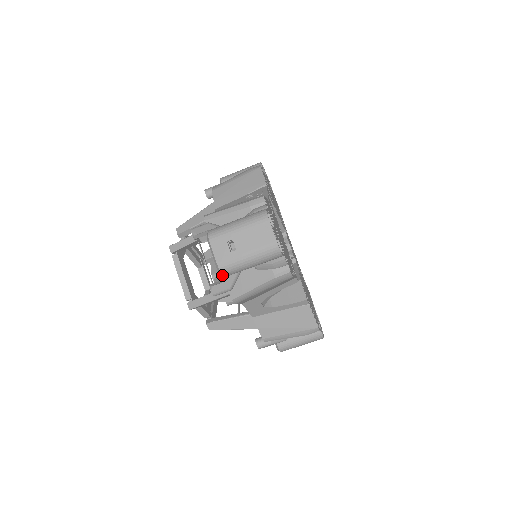
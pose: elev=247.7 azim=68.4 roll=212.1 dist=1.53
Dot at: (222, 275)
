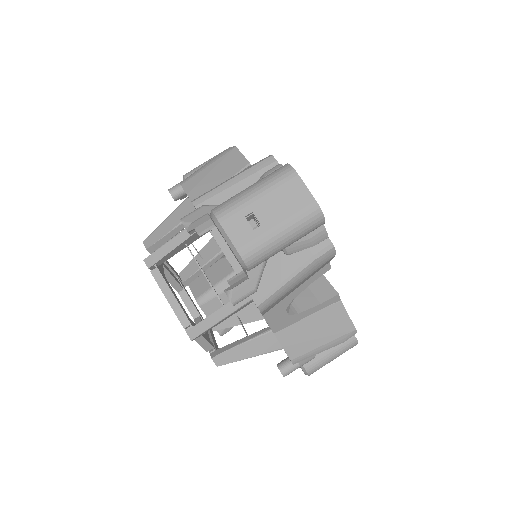
Dot at: (246, 267)
